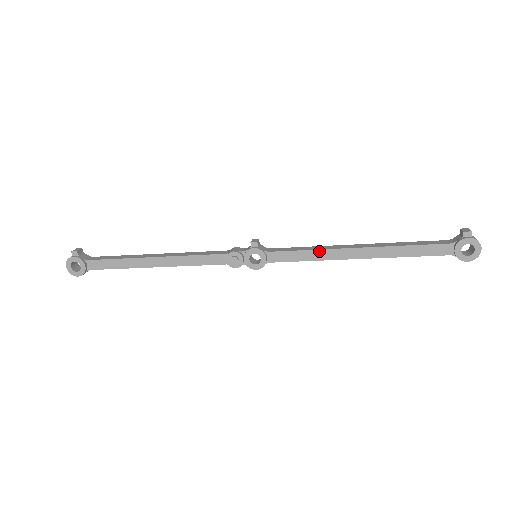
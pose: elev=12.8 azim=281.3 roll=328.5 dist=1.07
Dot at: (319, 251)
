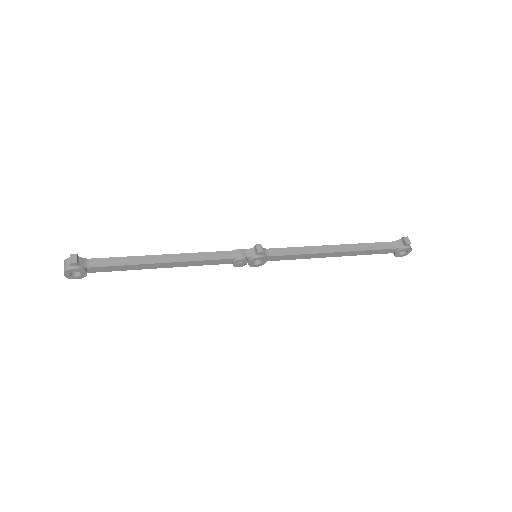
Dot at: (308, 255)
